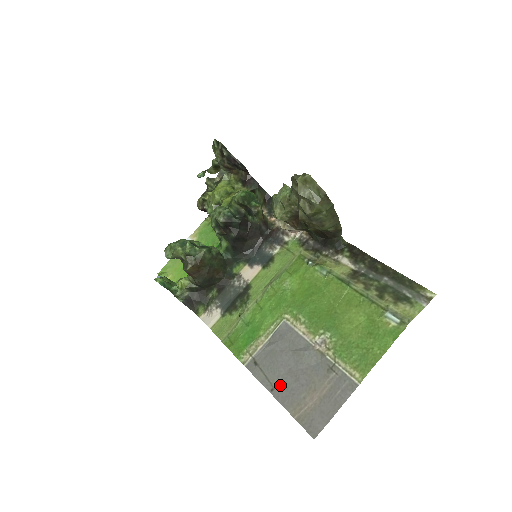
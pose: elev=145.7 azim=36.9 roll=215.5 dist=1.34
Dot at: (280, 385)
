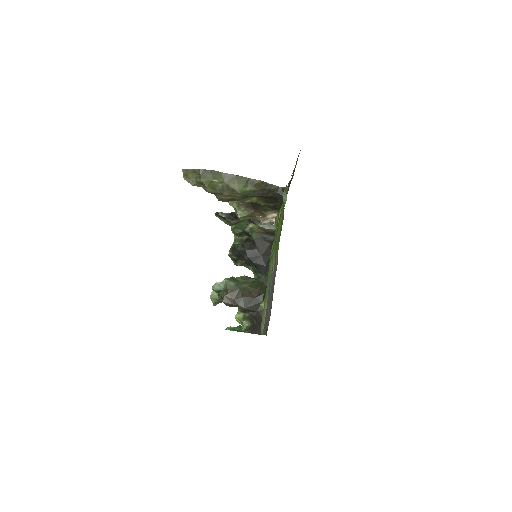
Dot at: (265, 323)
